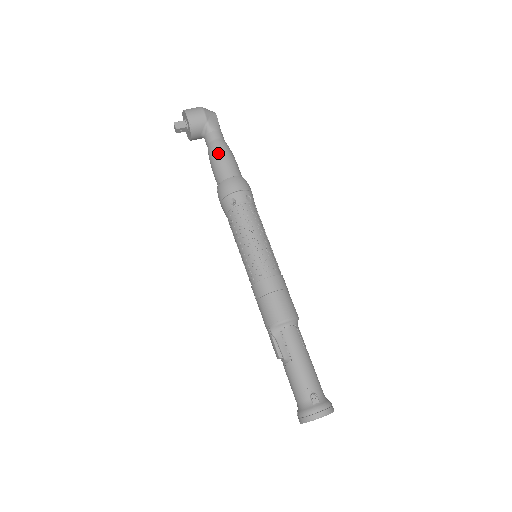
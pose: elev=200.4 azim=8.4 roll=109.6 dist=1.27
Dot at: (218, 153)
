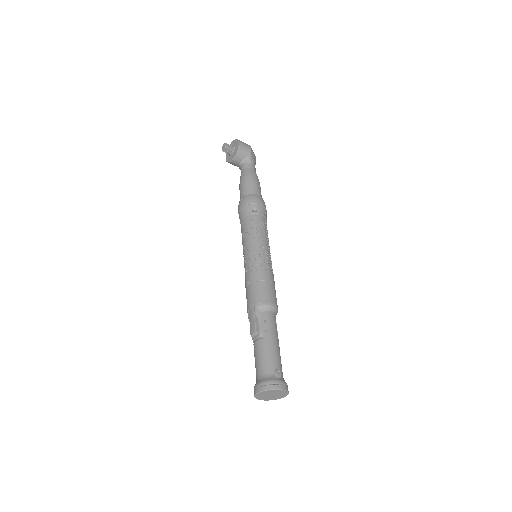
Dot at: (252, 176)
